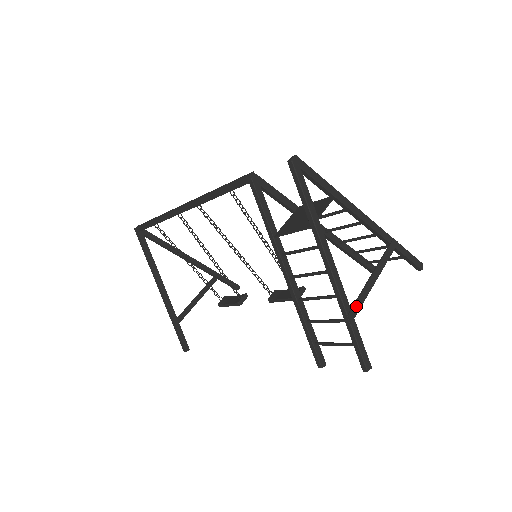
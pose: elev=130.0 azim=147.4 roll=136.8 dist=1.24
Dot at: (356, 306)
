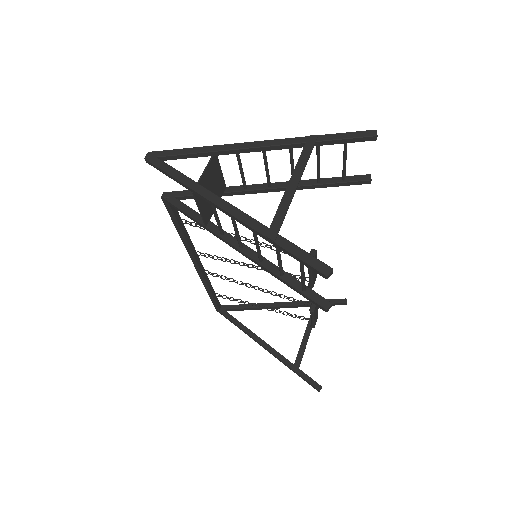
Dot at: (275, 223)
